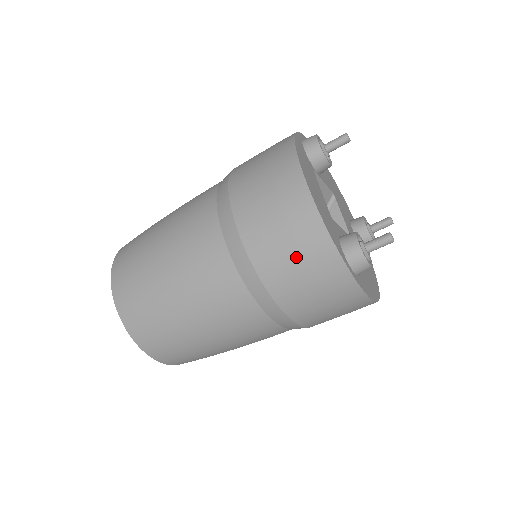
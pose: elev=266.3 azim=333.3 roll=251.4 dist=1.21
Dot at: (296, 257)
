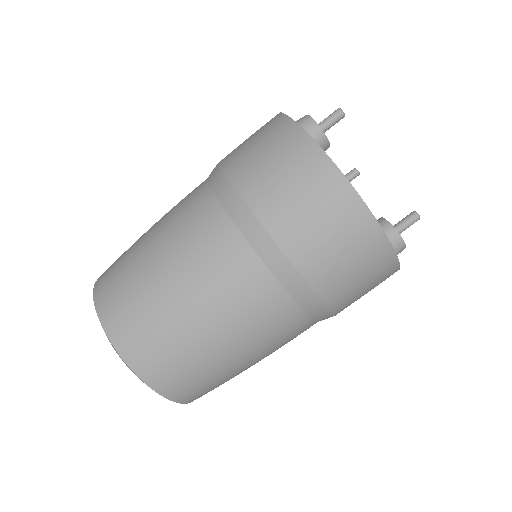
Dot at: (358, 271)
